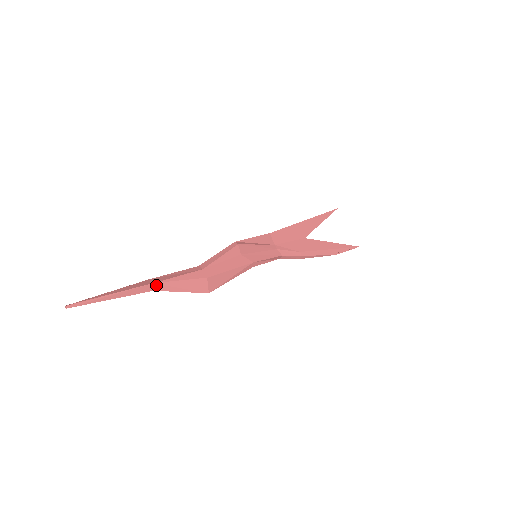
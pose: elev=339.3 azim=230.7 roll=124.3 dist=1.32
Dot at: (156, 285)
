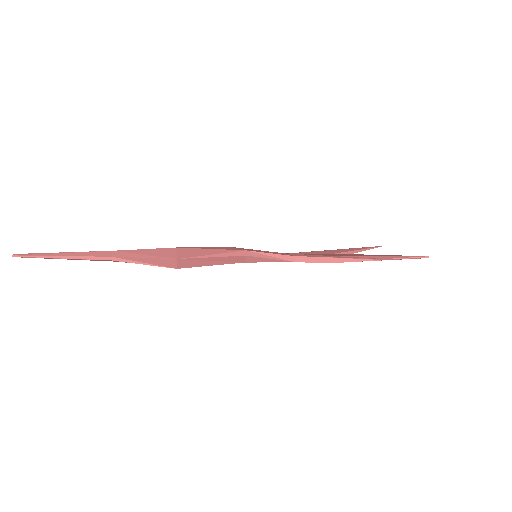
Dot at: (115, 253)
